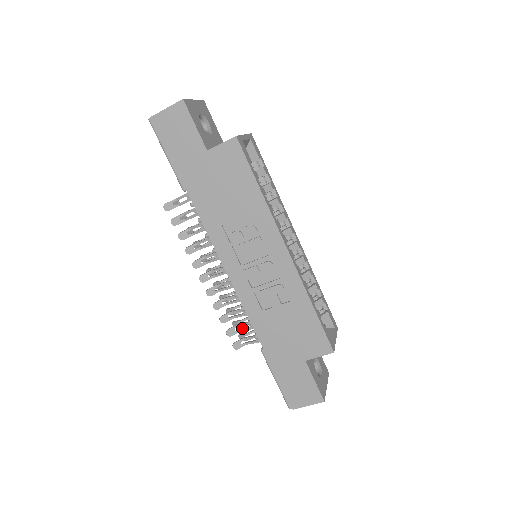
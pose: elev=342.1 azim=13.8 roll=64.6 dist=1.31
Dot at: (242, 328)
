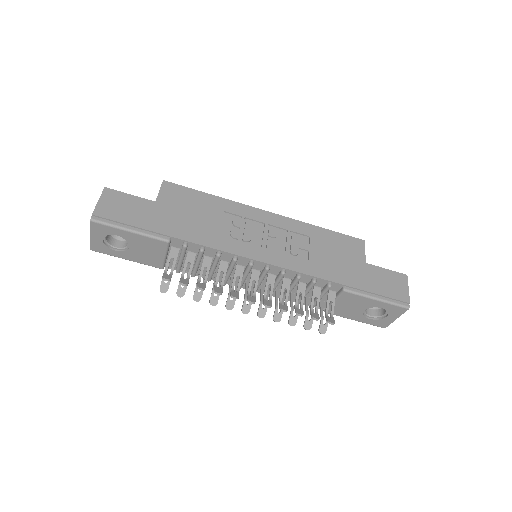
Dot at: (315, 308)
